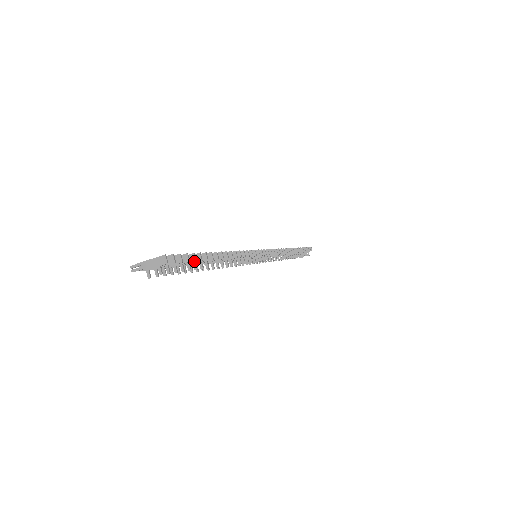
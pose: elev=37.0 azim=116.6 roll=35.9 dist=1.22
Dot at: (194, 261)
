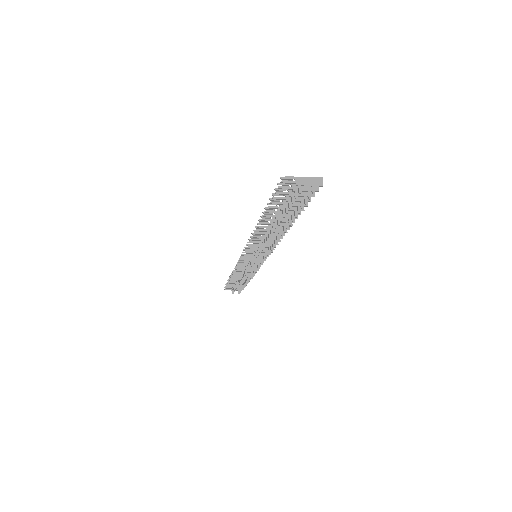
Dot at: (306, 205)
